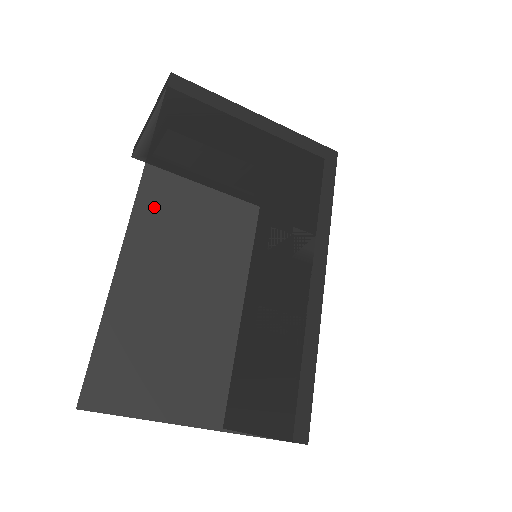
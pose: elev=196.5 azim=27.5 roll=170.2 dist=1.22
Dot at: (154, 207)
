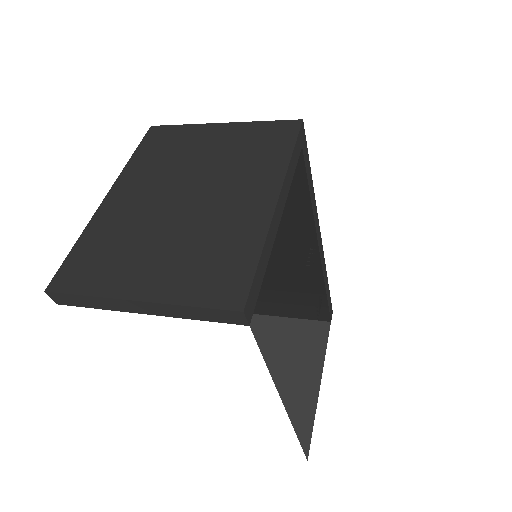
Dot at: (286, 383)
